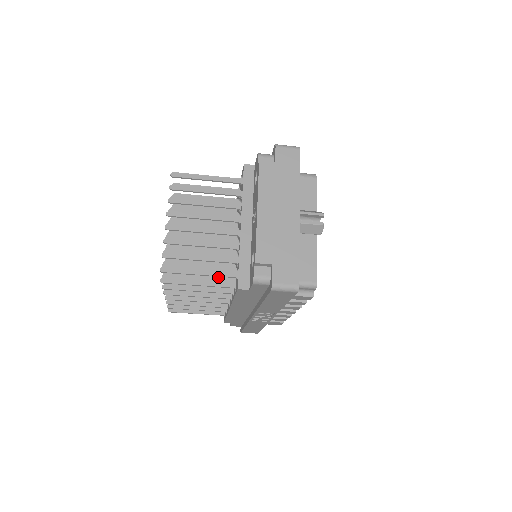
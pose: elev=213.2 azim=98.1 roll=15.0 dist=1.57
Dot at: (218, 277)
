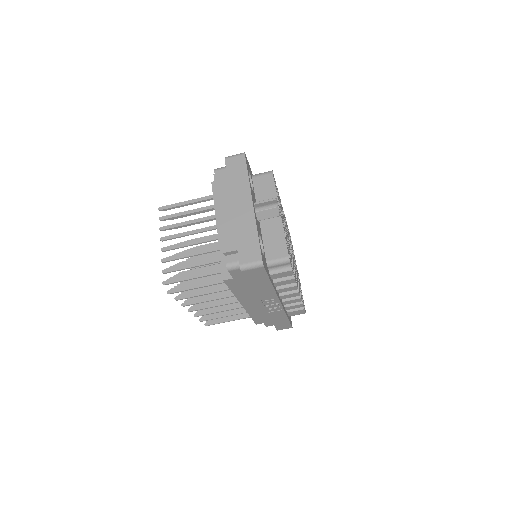
Dot at: occluded
